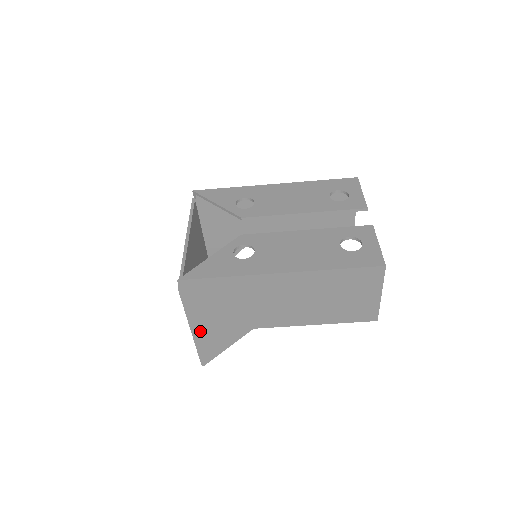
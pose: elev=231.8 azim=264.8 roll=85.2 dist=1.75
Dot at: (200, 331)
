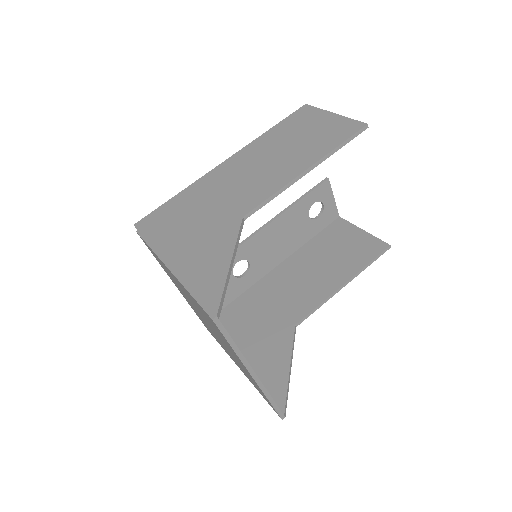
Dot at: (181, 263)
